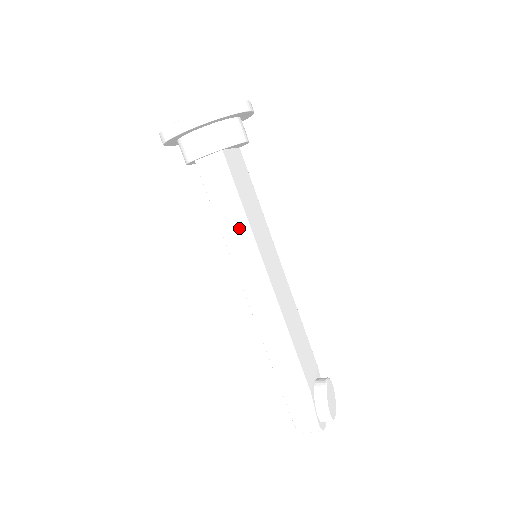
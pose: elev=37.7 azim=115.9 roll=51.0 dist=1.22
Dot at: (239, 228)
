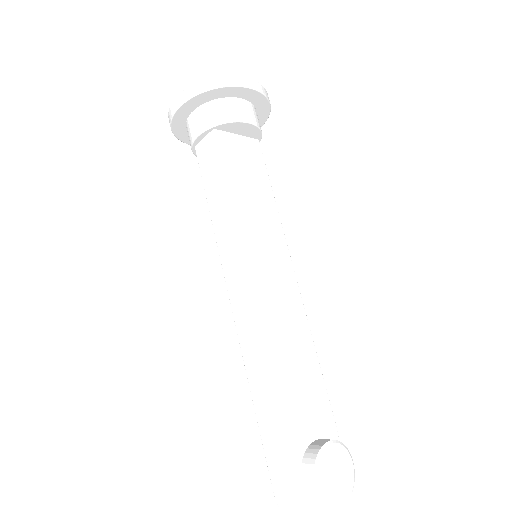
Dot at: (225, 214)
